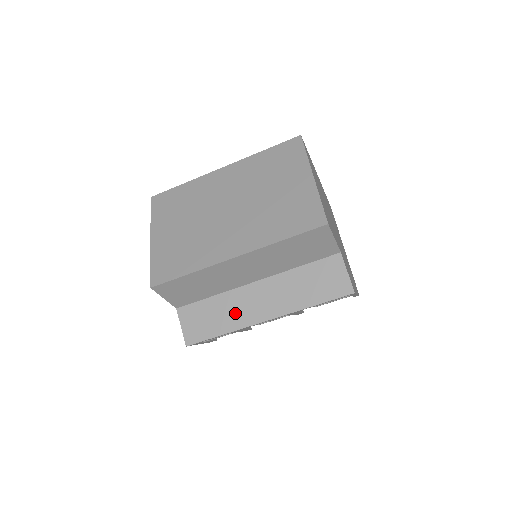
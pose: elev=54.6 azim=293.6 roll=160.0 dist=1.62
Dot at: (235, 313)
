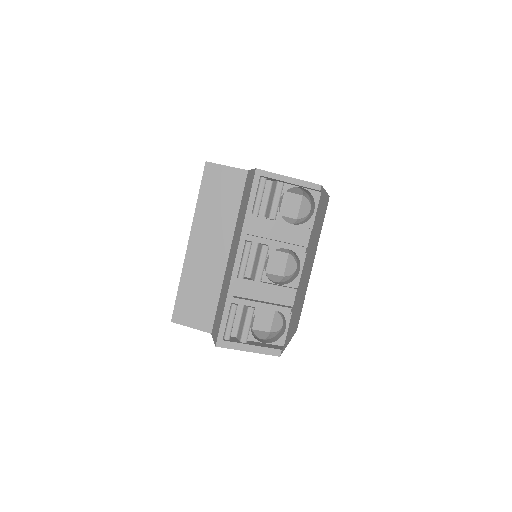
Dot at: (226, 284)
